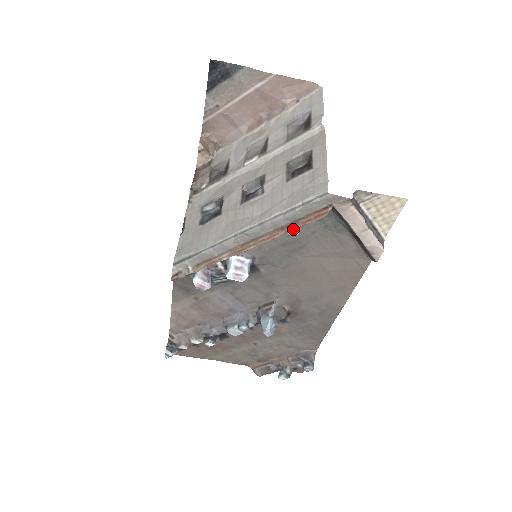
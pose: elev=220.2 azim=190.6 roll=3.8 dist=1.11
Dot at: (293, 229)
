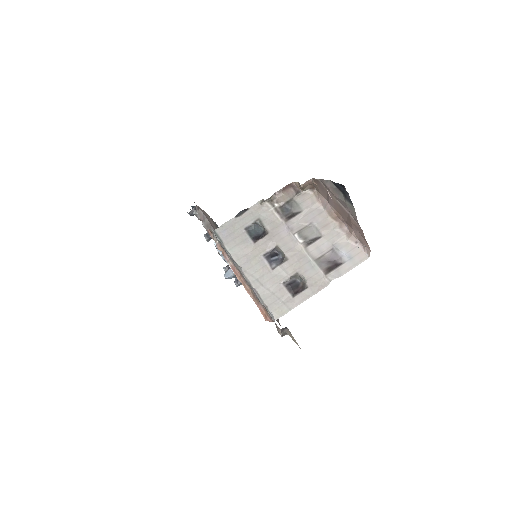
Dot at: occluded
